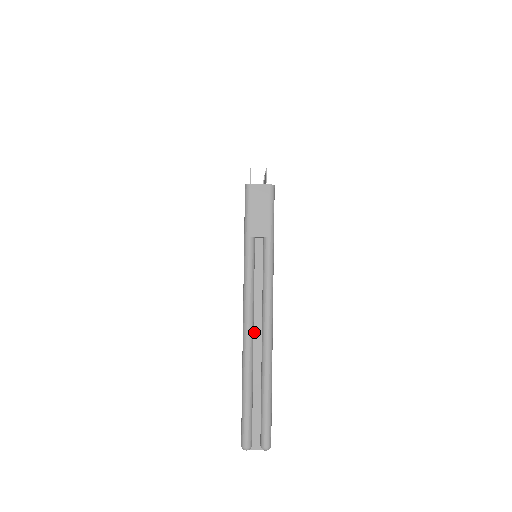
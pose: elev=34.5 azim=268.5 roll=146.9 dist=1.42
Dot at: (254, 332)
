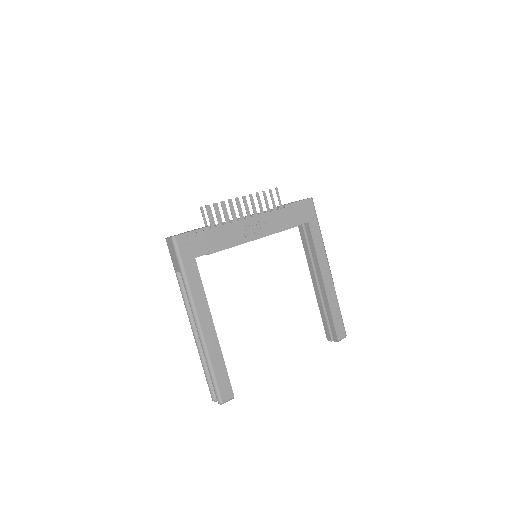
Dot at: occluded
